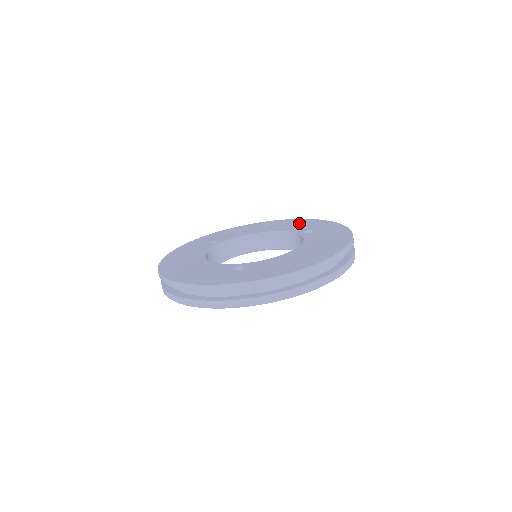
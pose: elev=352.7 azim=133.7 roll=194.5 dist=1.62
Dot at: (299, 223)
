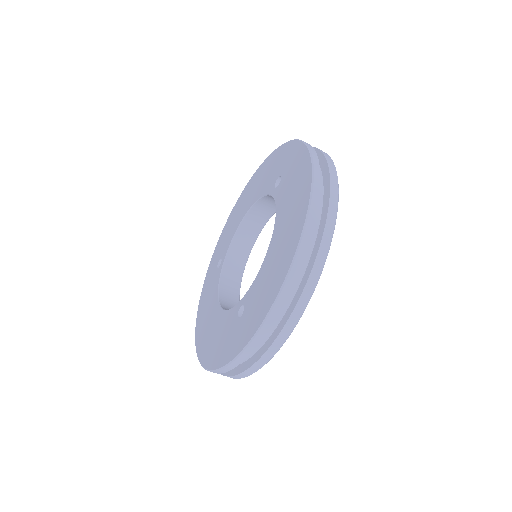
Dot at: (267, 169)
